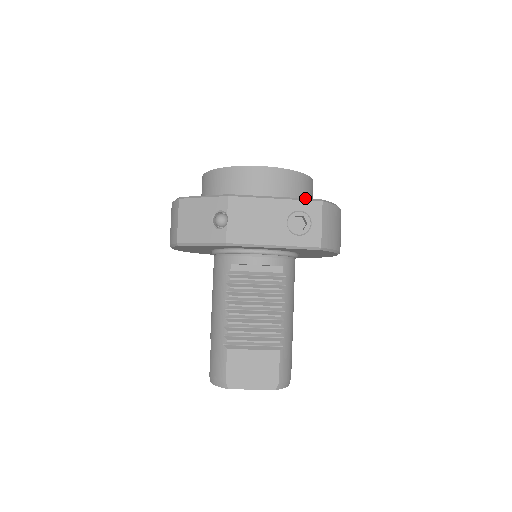
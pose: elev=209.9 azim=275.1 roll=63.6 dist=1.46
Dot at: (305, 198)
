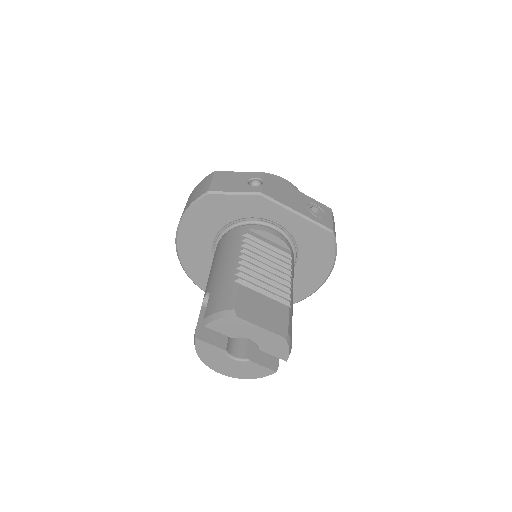
Dot at: (318, 202)
